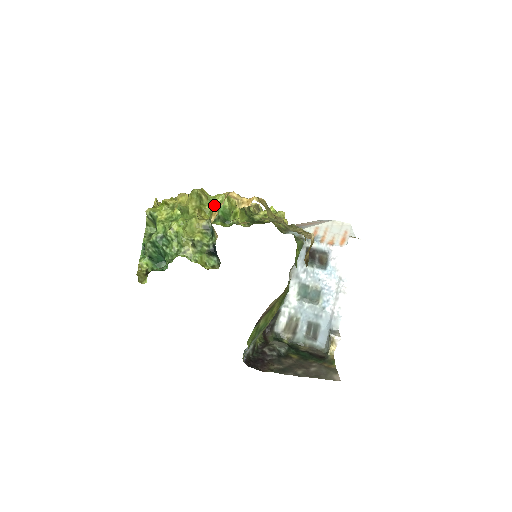
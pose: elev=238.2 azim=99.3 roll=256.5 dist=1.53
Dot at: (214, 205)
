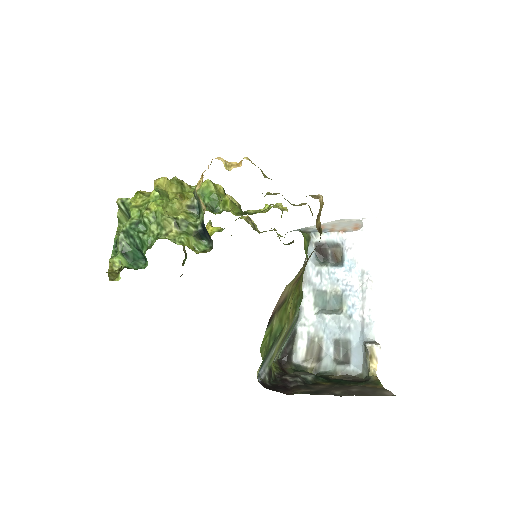
Dot at: (198, 191)
